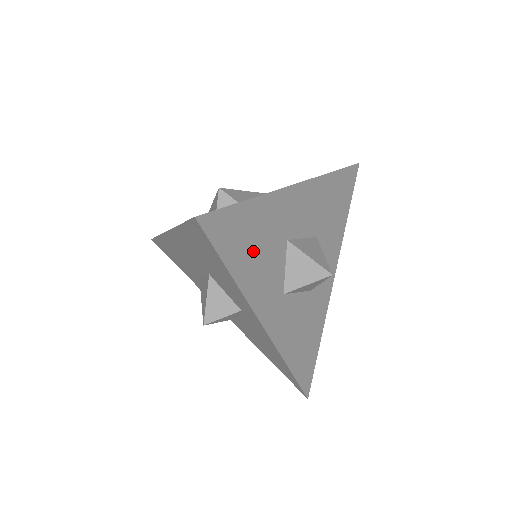
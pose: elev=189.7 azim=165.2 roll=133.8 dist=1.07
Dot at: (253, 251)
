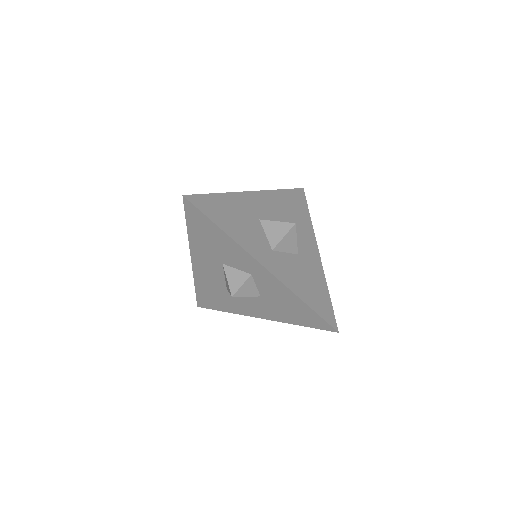
Dot at: (233, 220)
